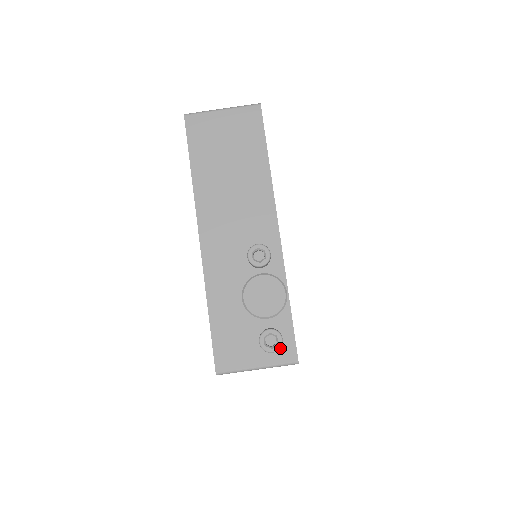
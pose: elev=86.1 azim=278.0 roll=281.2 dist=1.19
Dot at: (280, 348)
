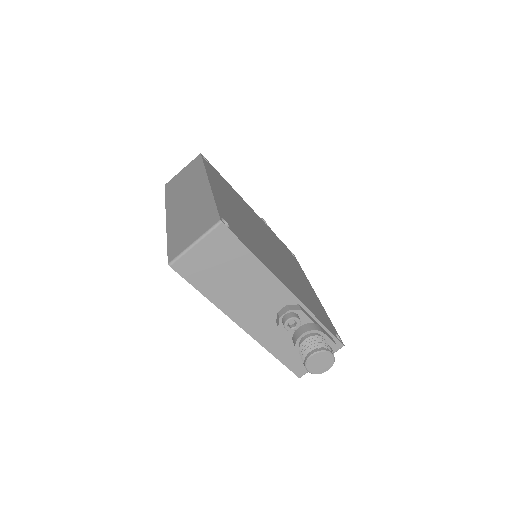
Dot at: occluded
